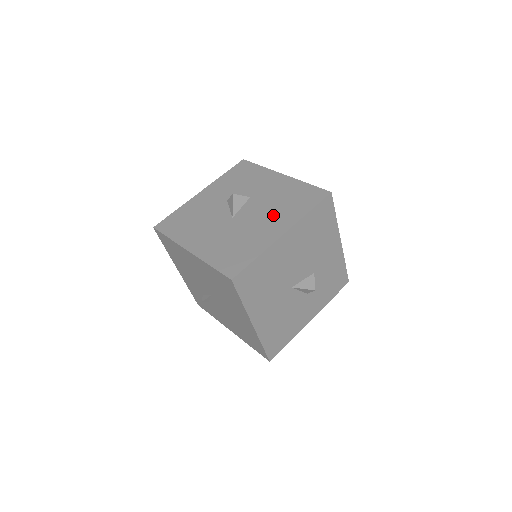
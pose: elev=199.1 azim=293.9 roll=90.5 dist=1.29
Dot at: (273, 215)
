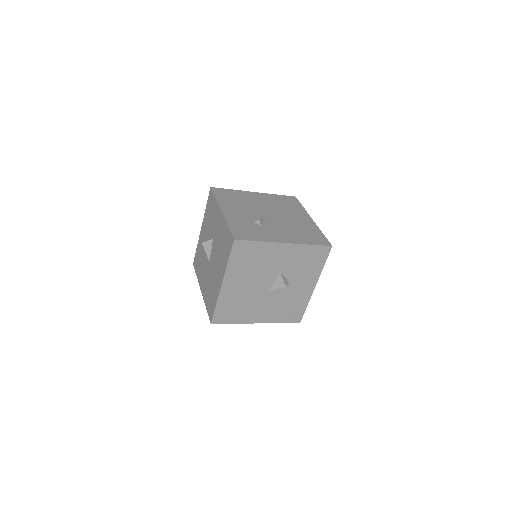
Dot at: (219, 263)
